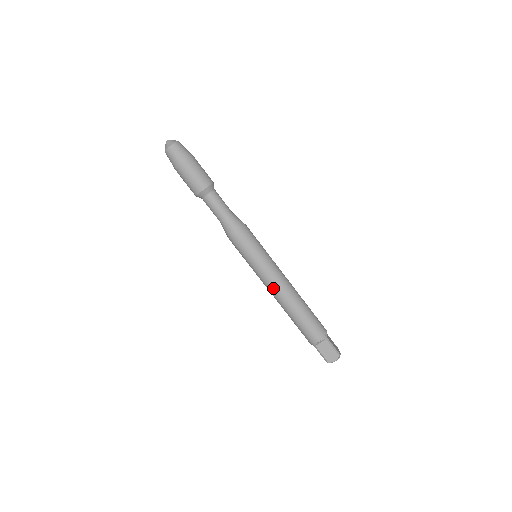
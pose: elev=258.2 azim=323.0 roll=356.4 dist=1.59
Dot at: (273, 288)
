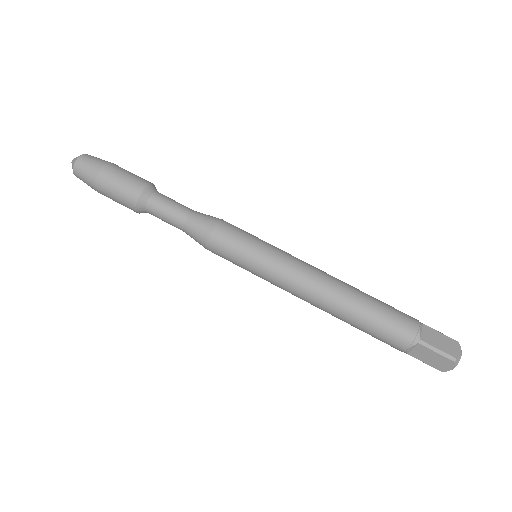
Dot at: (307, 275)
